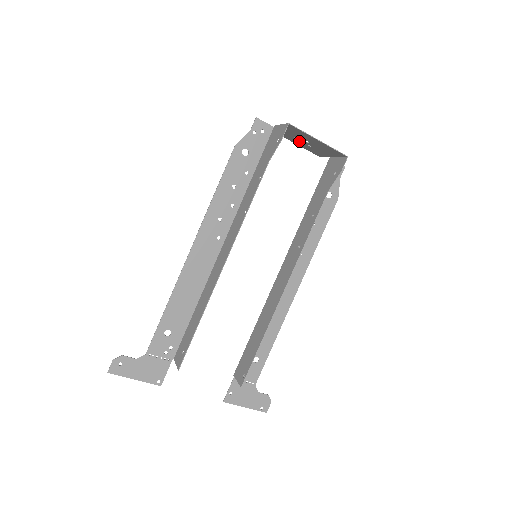
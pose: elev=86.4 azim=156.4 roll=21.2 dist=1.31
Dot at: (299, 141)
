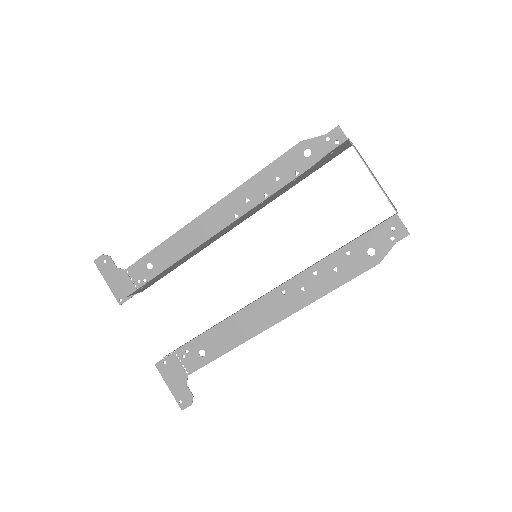
Dot at: (374, 176)
